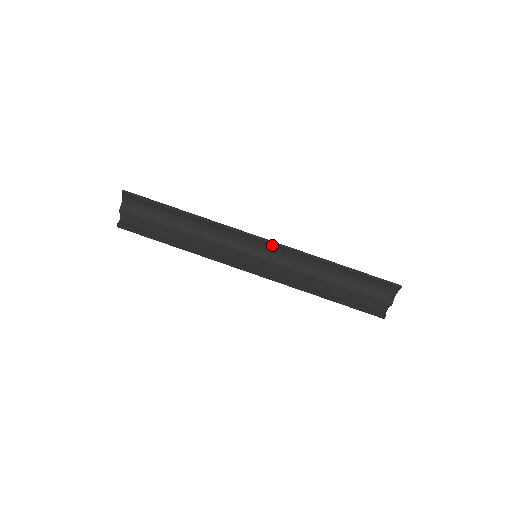
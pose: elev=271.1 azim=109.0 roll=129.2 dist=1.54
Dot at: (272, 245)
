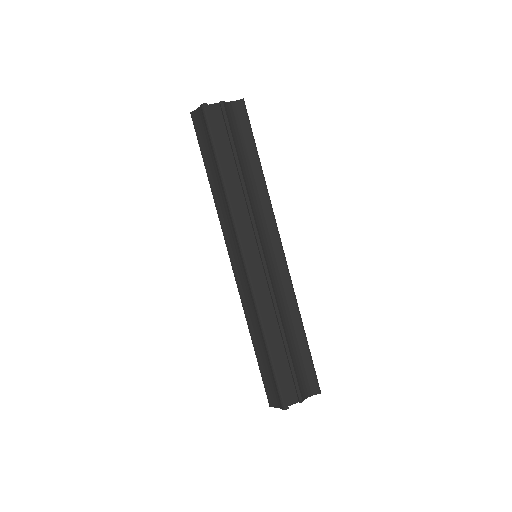
Dot at: (282, 261)
